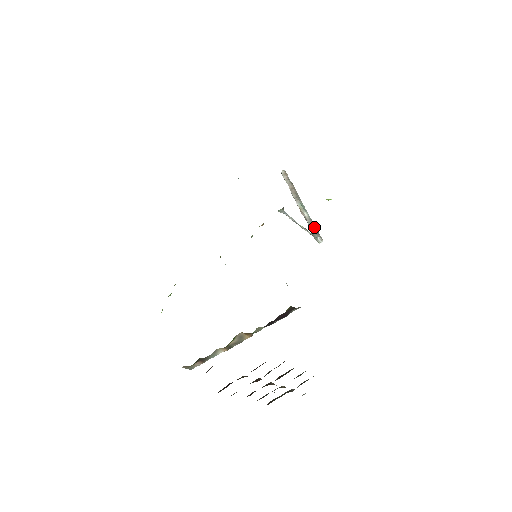
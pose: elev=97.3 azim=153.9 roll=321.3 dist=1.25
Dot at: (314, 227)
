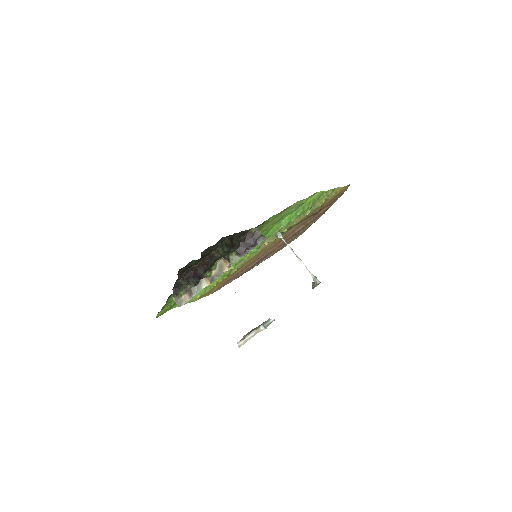
Dot at: occluded
